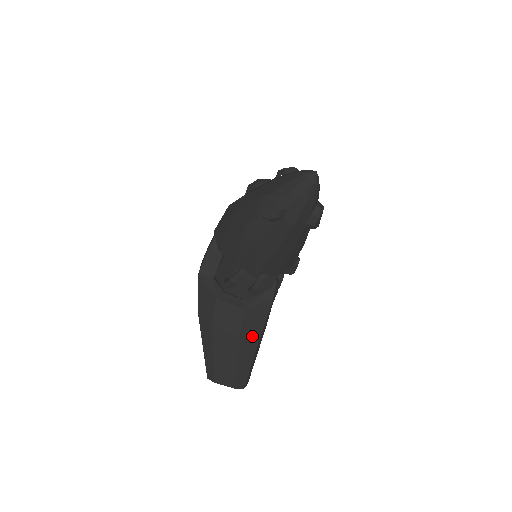
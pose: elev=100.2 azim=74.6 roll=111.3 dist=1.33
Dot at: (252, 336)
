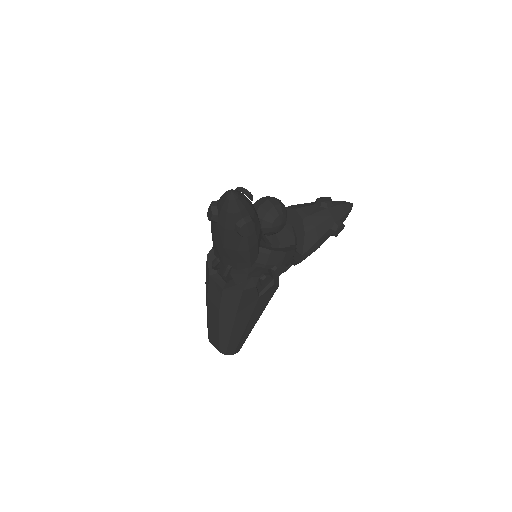
Dot at: (229, 314)
